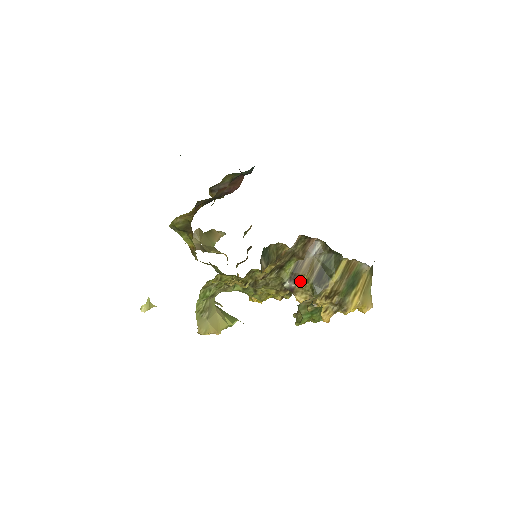
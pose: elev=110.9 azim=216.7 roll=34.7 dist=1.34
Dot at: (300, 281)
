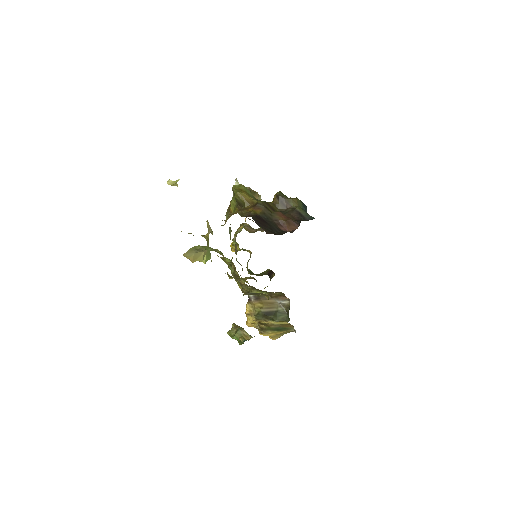
Dot at: (258, 303)
